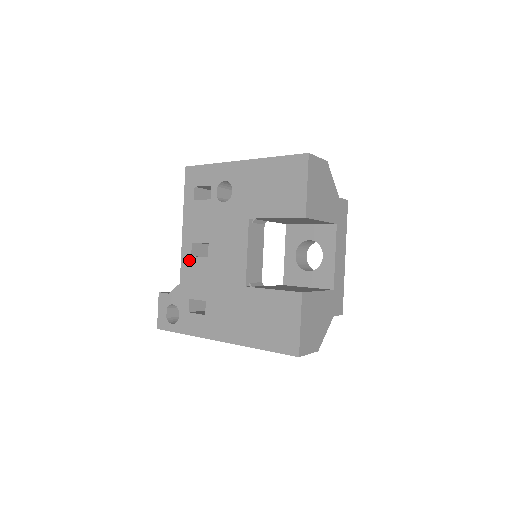
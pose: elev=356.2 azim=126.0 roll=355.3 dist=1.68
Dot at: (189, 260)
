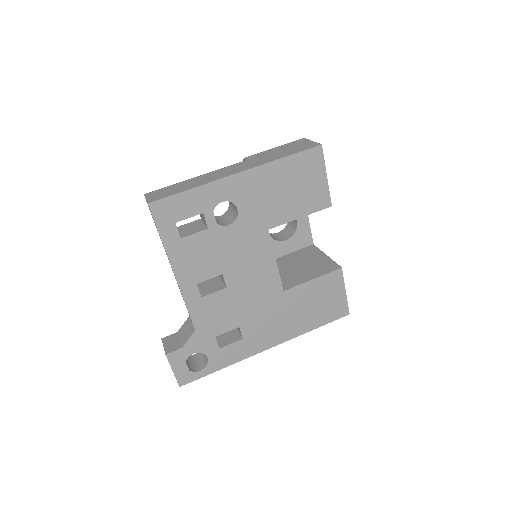
Dot at: (200, 302)
